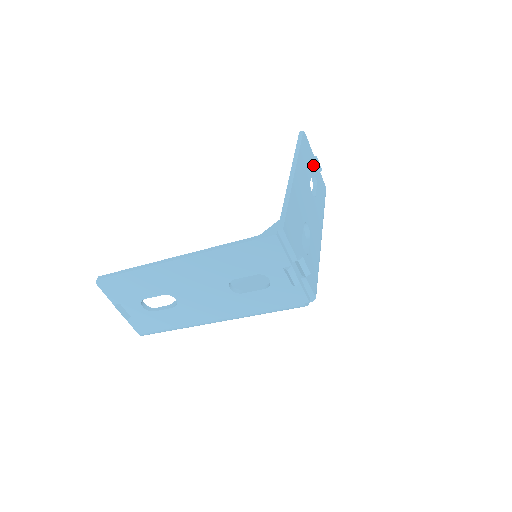
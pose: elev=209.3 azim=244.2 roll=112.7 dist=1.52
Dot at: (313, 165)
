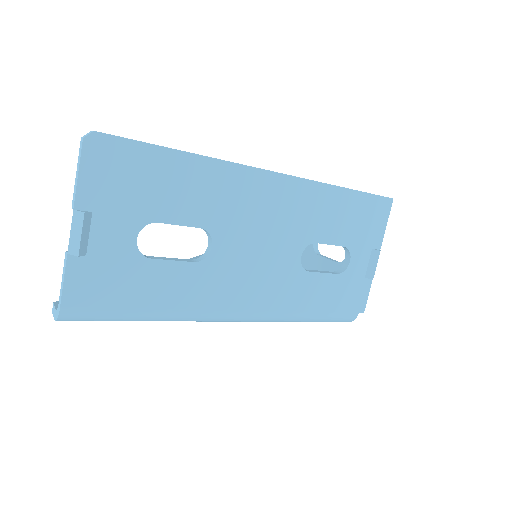
Dot at: occluded
